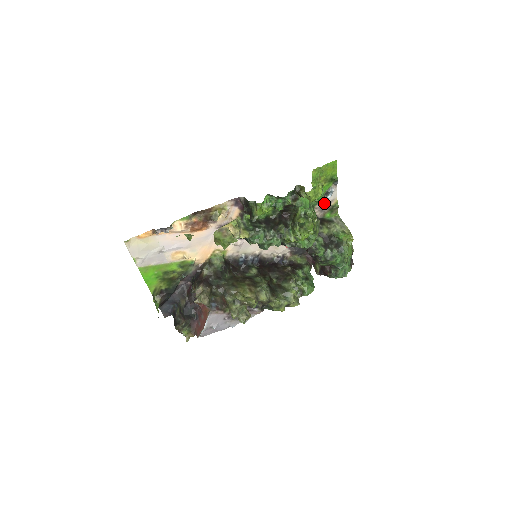
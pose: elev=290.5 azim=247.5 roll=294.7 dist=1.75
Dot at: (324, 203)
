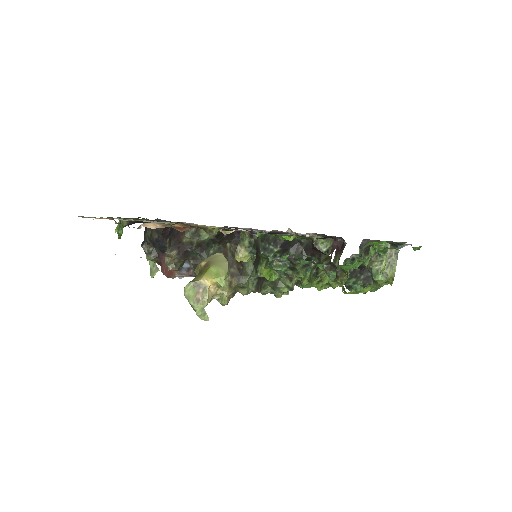
Dot at: occluded
